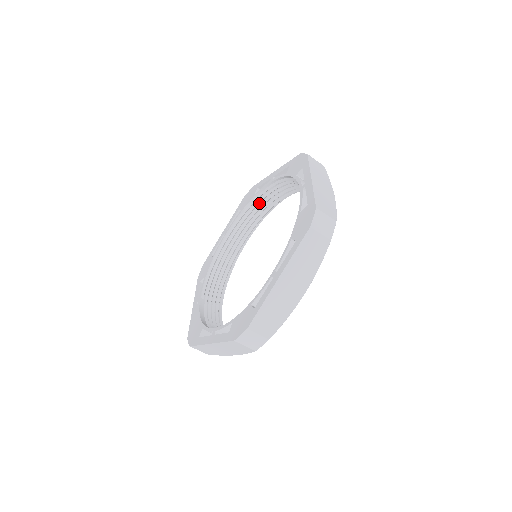
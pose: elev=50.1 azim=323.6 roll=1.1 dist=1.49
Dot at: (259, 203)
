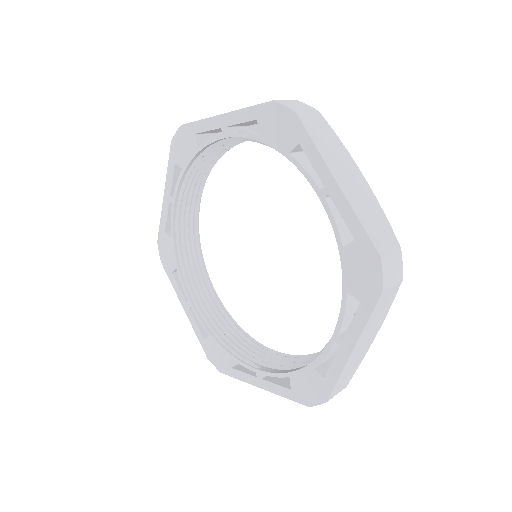
Dot at: (183, 241)
